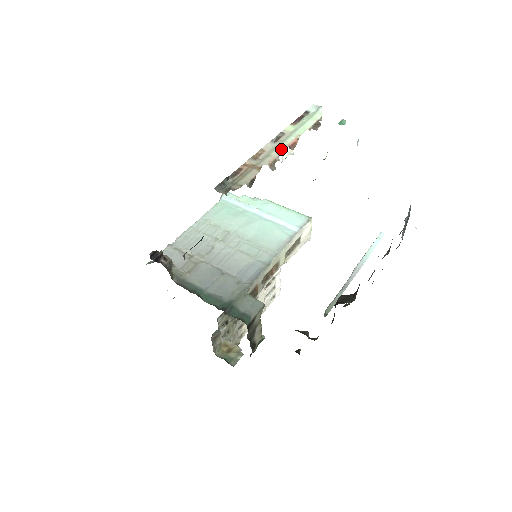
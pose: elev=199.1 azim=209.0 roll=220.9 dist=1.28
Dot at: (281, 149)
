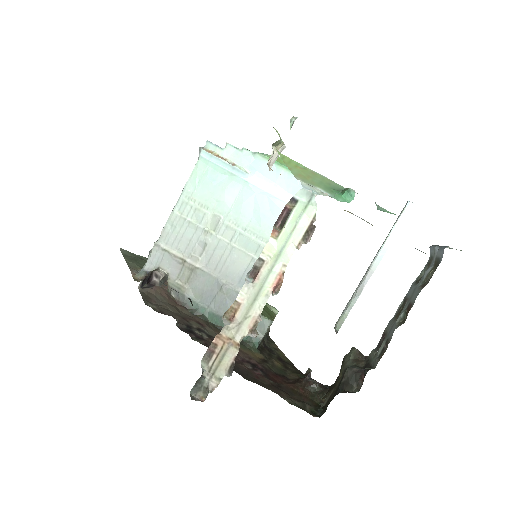
Dot at: (262, 301)
